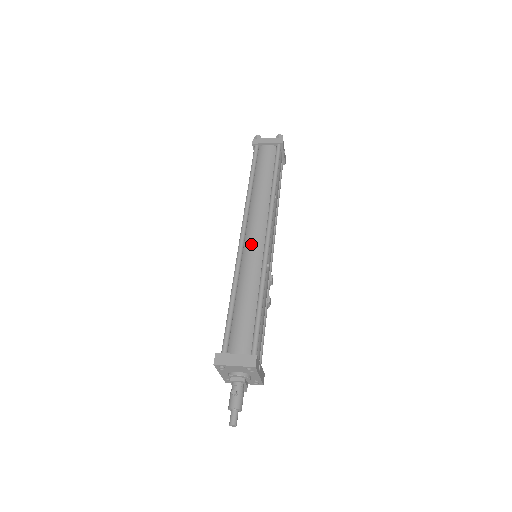
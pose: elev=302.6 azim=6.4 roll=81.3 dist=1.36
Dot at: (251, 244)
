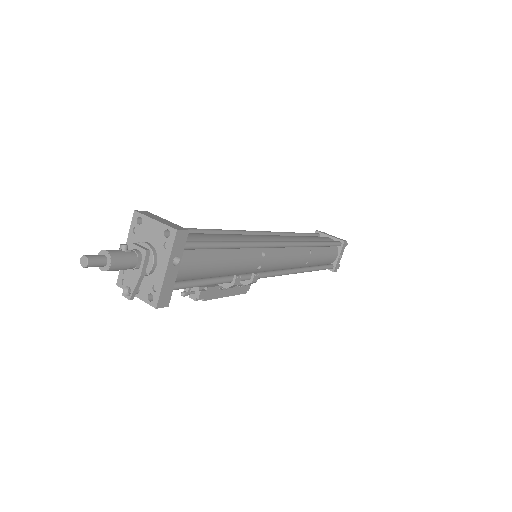
Dot at: (261, 235)
